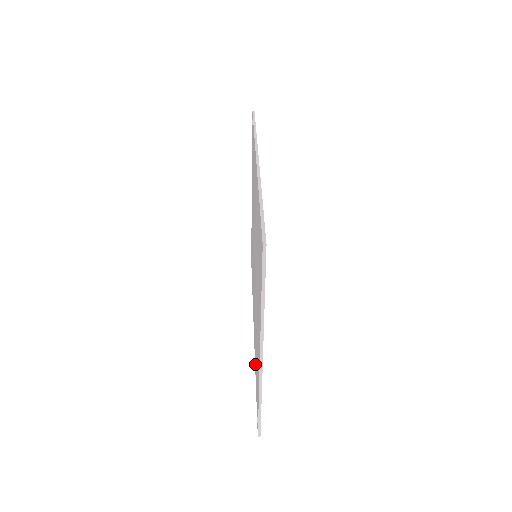
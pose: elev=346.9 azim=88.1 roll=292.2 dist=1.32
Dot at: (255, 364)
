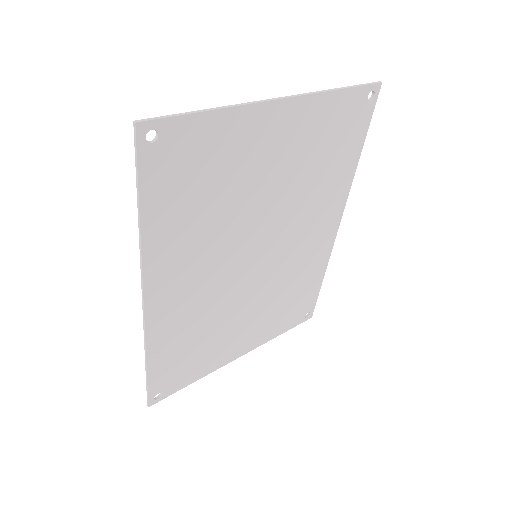
Dot at: (317, 272)
